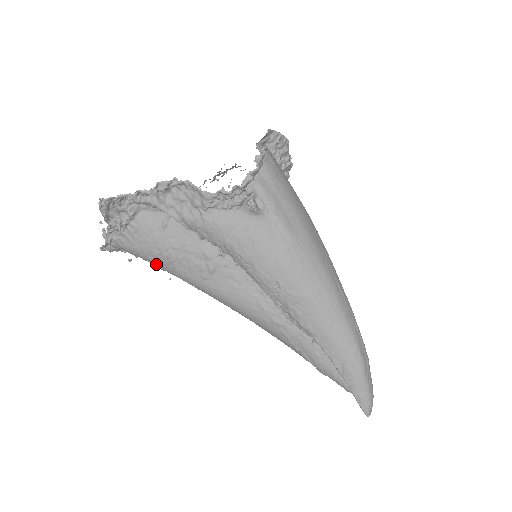
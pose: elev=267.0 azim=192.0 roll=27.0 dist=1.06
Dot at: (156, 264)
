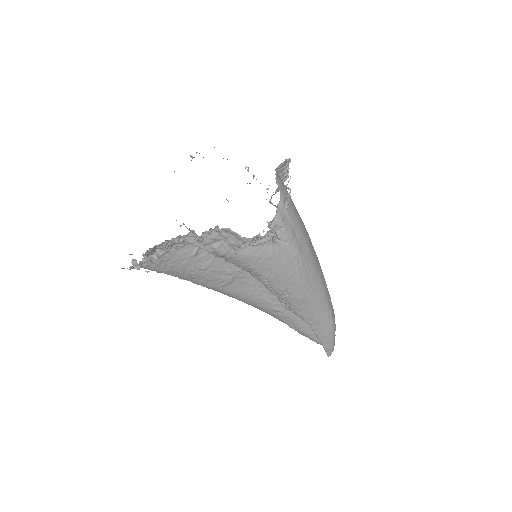
Dot at: occluded
